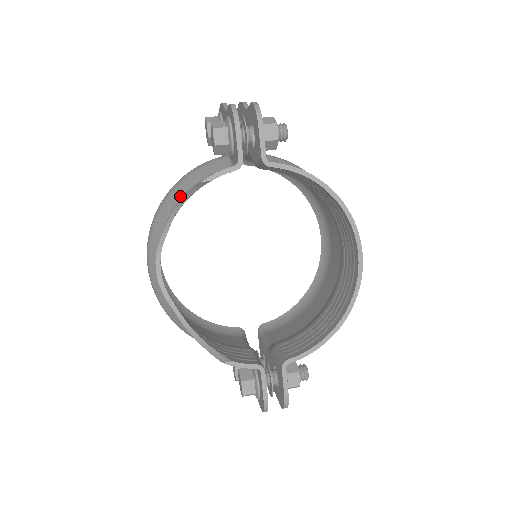
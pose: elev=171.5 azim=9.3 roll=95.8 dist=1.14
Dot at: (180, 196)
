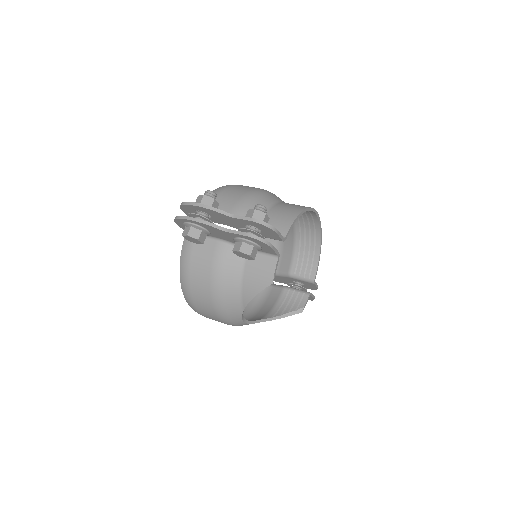
Dot at: (237, 290)
